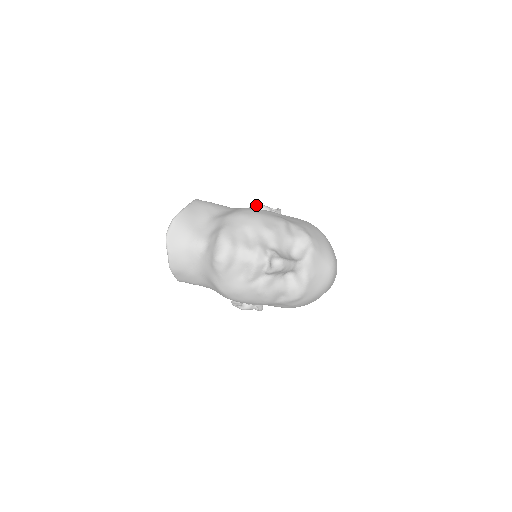
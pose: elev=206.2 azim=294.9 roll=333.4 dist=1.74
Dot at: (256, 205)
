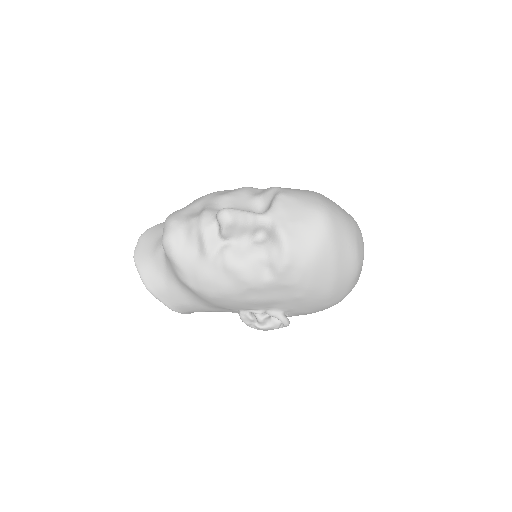
Dot at: occluded
